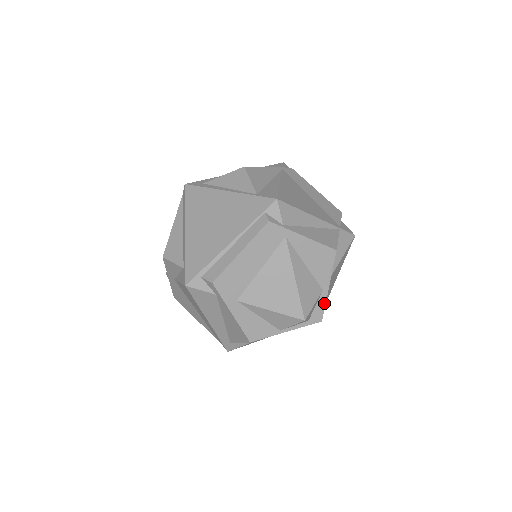
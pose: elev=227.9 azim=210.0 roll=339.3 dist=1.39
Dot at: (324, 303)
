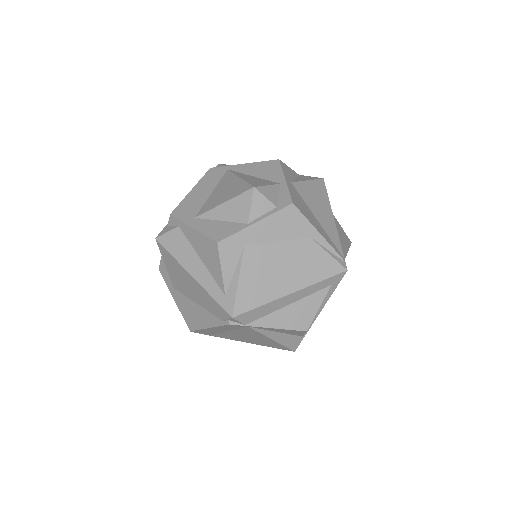
Dot at: (287, 191)
